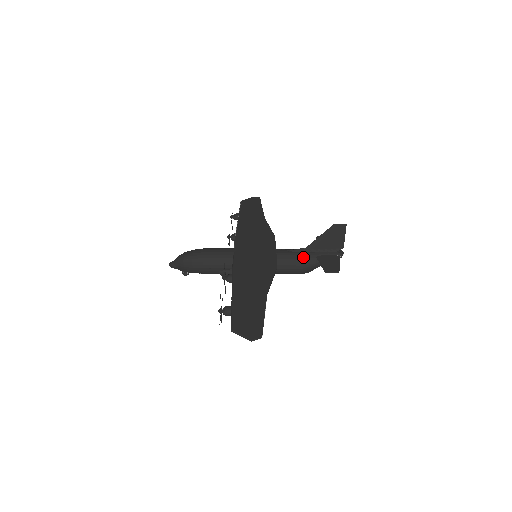
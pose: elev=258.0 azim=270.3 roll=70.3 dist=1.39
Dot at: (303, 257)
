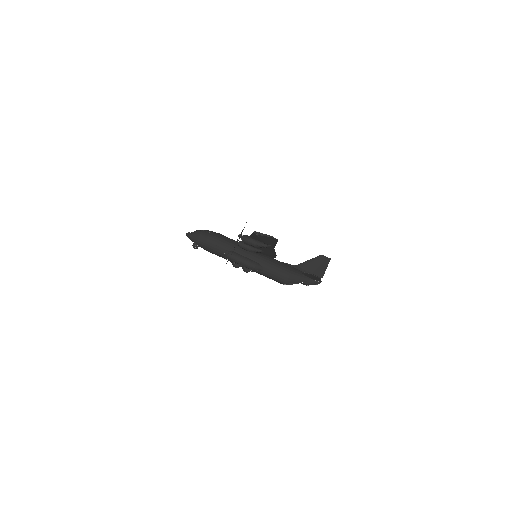
Dot at: (292, 268)
